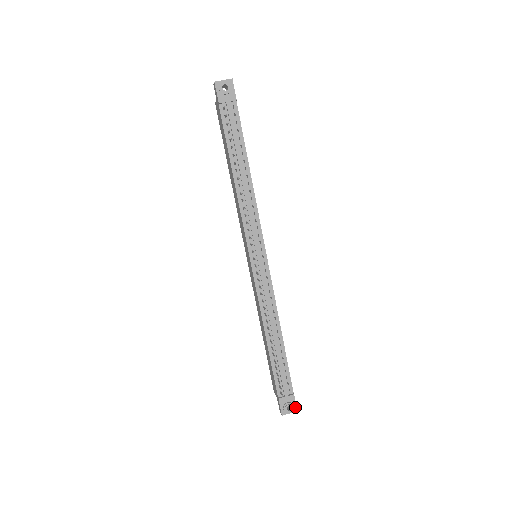
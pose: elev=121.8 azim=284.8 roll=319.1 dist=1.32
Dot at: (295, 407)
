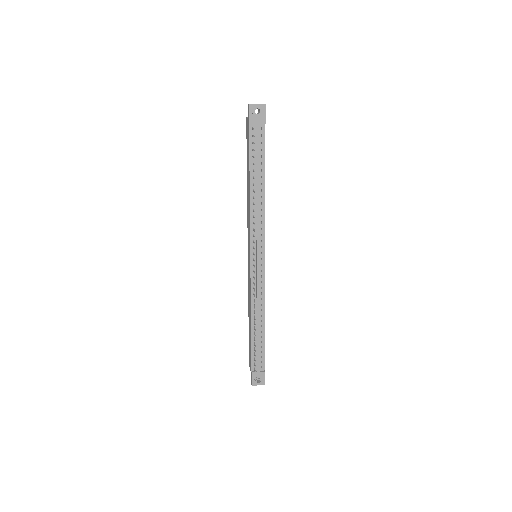
Dot at: (264, 381)
